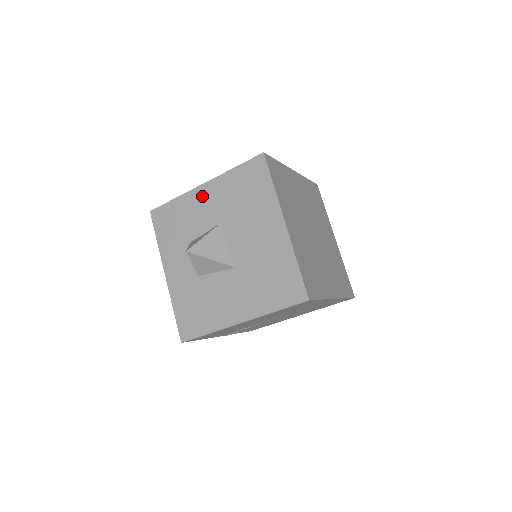
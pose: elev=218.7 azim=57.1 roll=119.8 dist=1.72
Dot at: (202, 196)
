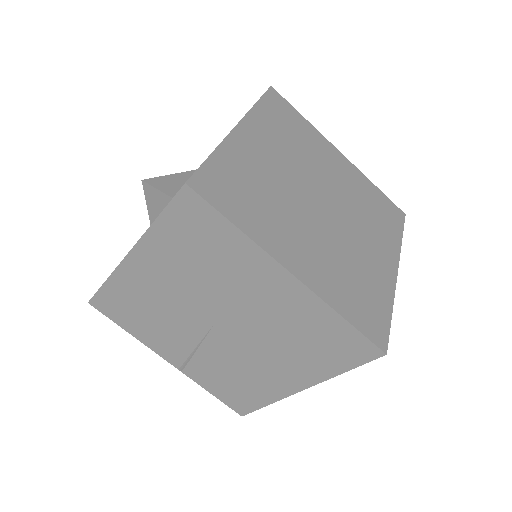
Dot at: occluded
